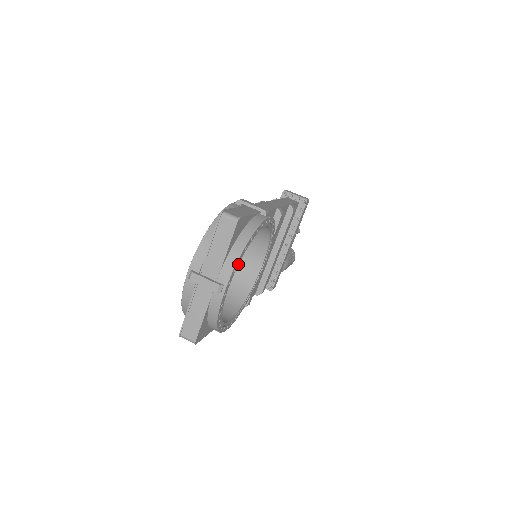
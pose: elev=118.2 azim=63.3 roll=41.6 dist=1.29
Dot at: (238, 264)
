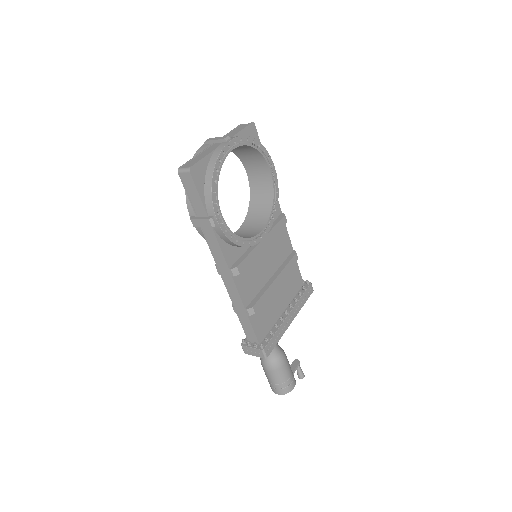
Dot at: (245, 145)
